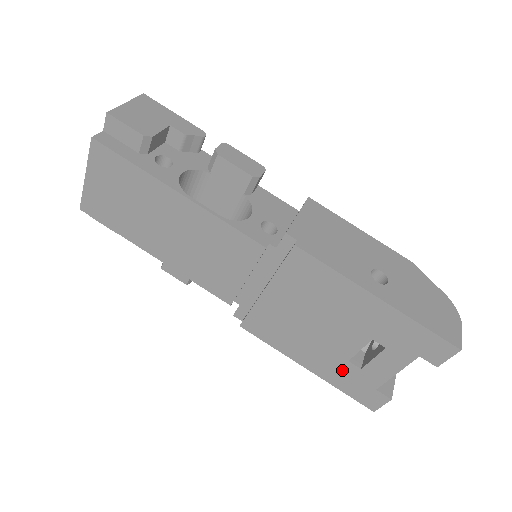
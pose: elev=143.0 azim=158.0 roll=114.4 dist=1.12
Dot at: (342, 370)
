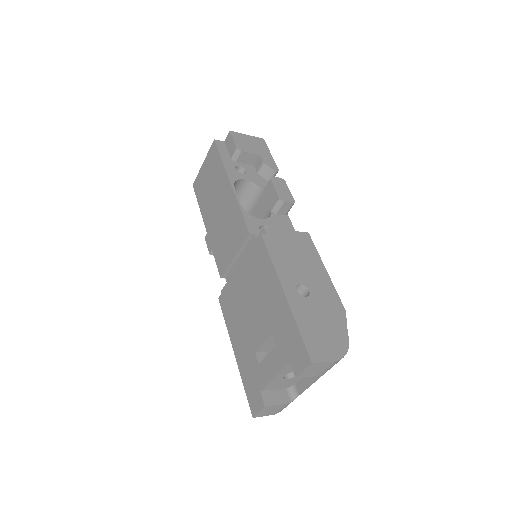
Dot at: (250, 361)
